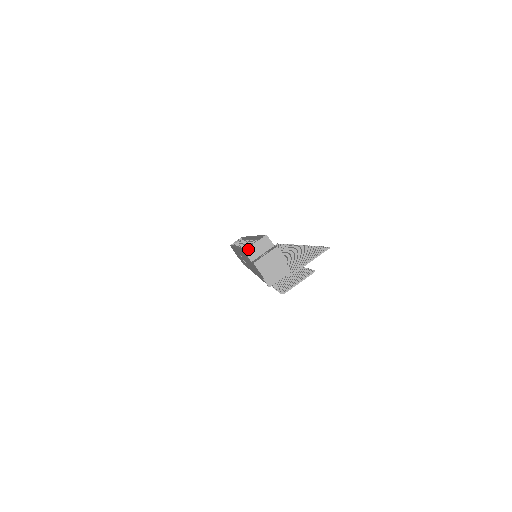
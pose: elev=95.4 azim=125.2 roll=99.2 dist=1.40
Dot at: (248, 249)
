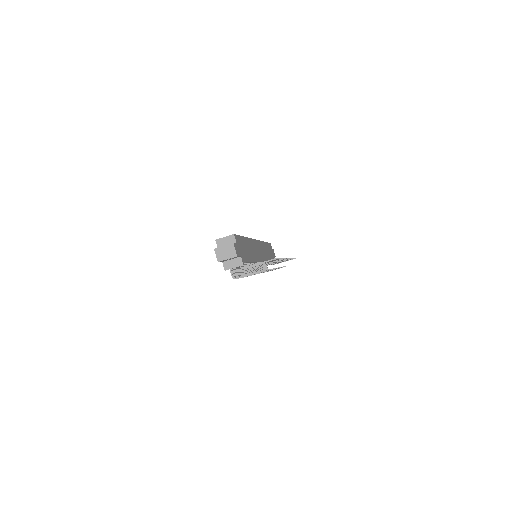
Dot at: (219, 239)
